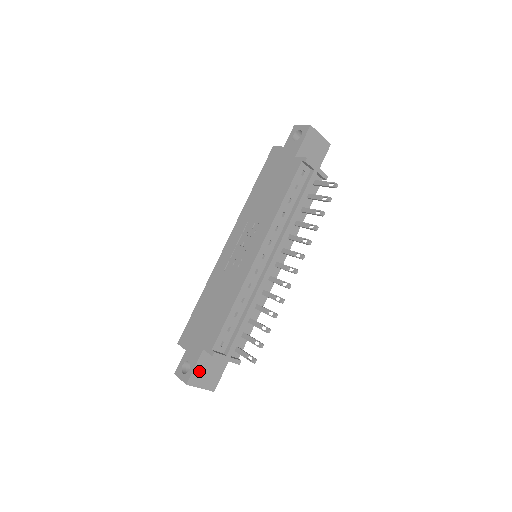
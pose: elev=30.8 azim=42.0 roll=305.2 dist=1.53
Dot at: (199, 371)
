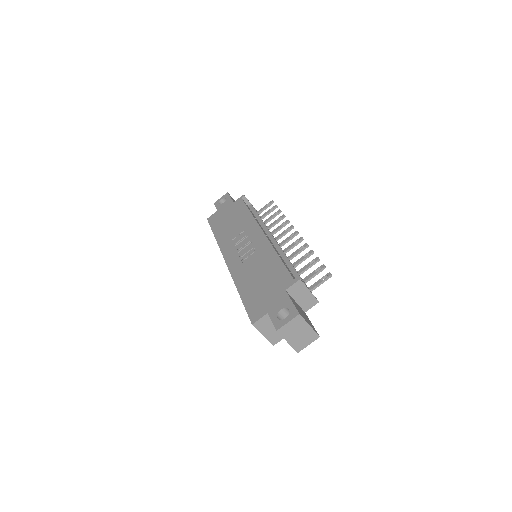
Dot at: (297, 308)
